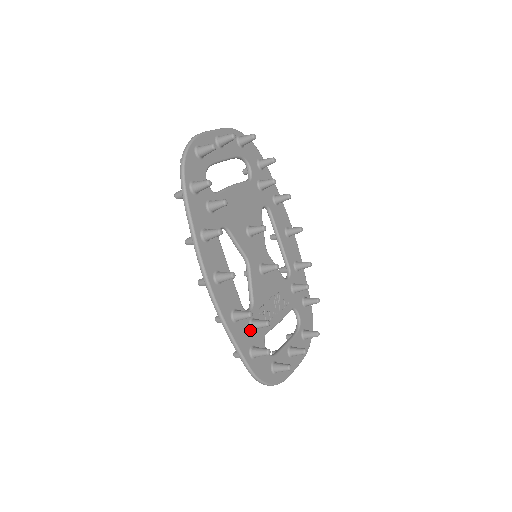
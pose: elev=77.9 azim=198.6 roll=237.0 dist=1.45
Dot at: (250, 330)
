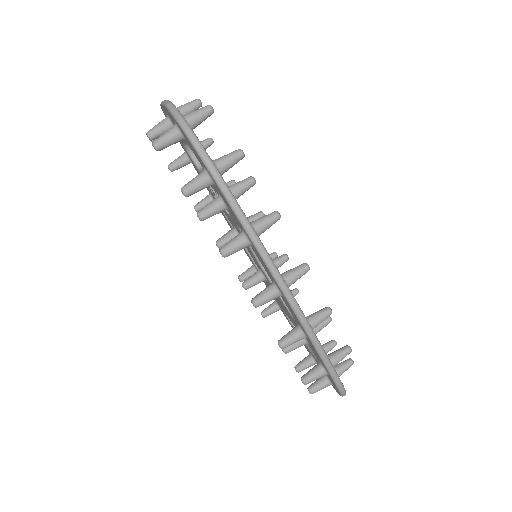
Dot at: occluded
